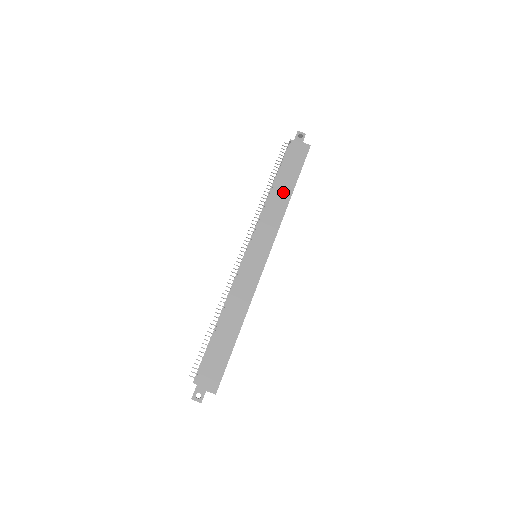
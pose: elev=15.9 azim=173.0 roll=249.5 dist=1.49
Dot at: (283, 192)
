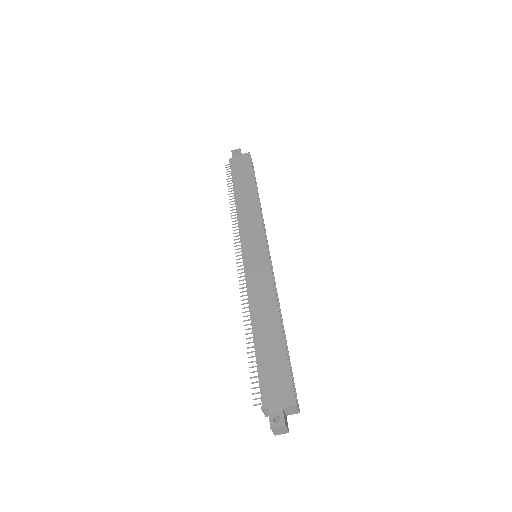
Dot at: (247, 194)
